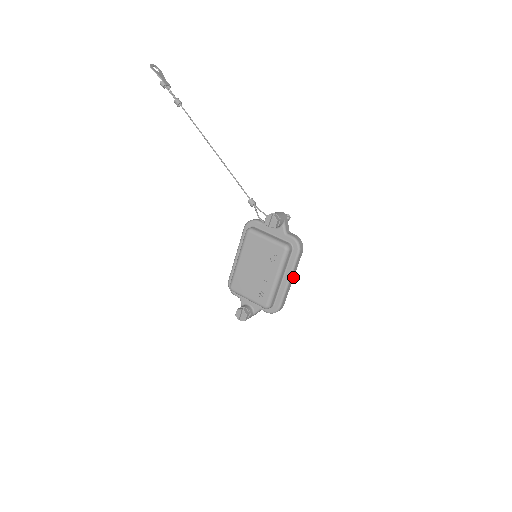
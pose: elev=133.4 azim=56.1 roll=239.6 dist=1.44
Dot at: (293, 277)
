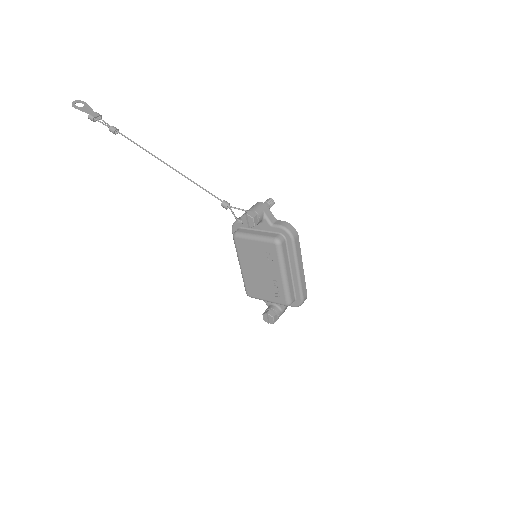
Dot at: (302, 264)
